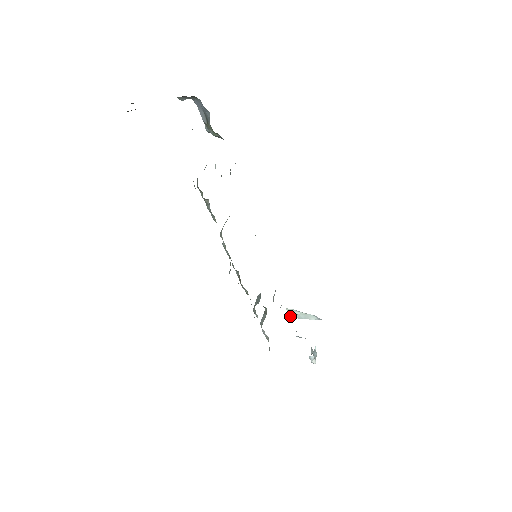
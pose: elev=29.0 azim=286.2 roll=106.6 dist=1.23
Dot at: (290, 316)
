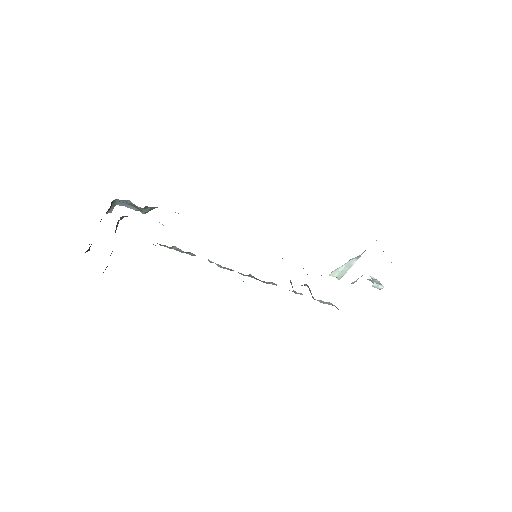
Dot at: (339, 278)
